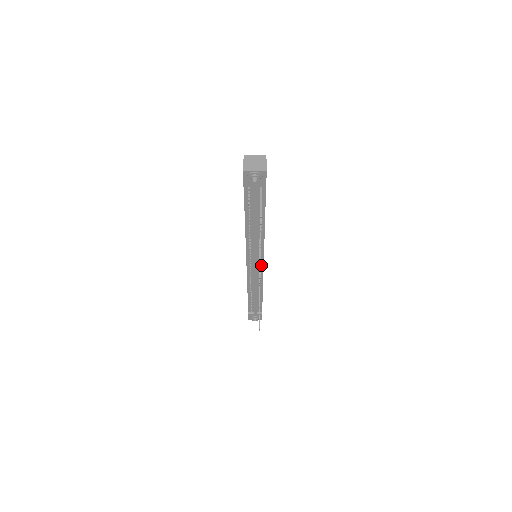
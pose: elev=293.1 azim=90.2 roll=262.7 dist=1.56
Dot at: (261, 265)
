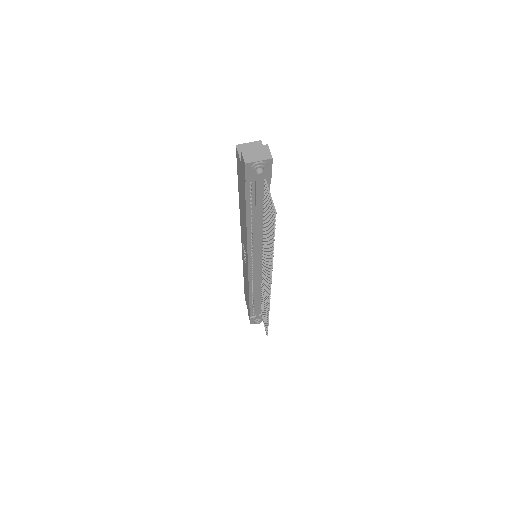
Dot at: occluded
